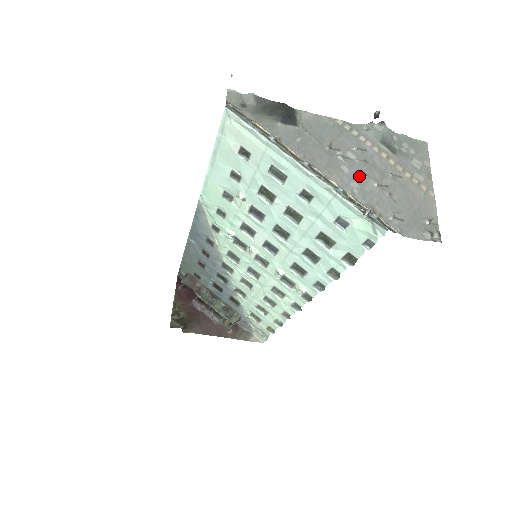
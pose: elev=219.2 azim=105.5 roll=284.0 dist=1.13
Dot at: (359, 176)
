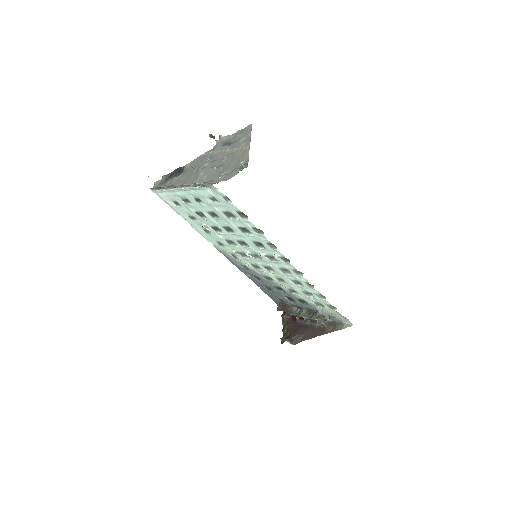
Dot at: (208, 171)
